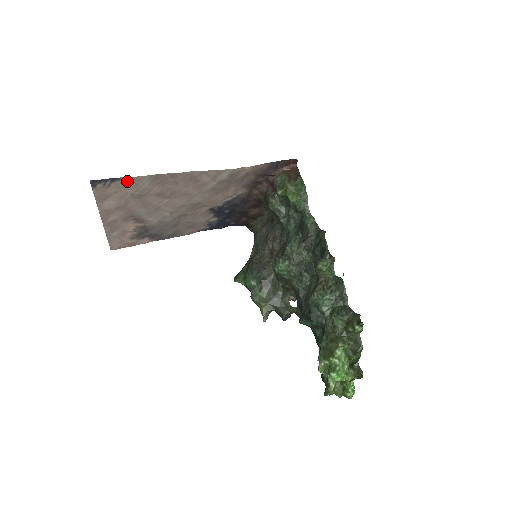
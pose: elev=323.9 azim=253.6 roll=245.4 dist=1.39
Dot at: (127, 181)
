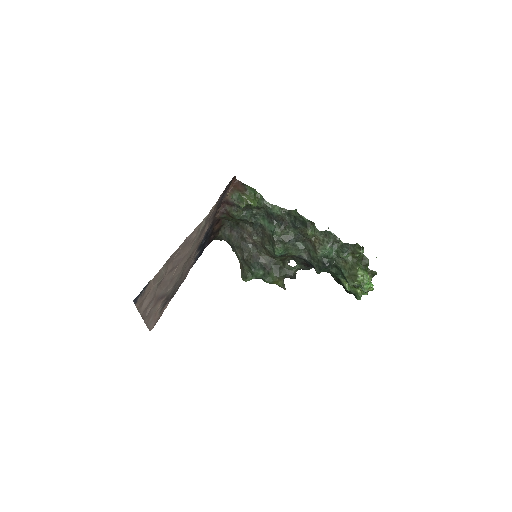
Dot at: (153, 280)
